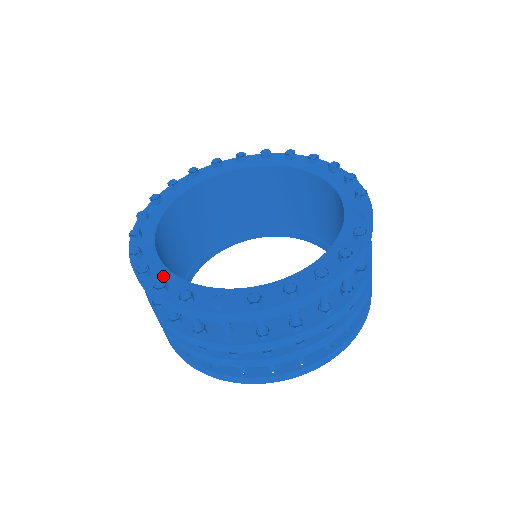
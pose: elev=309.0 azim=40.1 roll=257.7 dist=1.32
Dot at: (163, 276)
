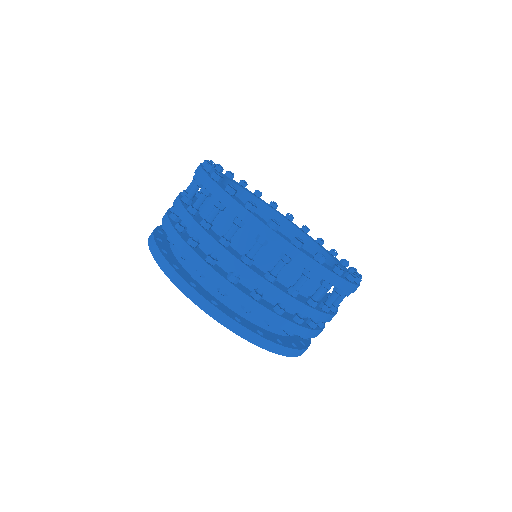
Dot at: (263, 219)
